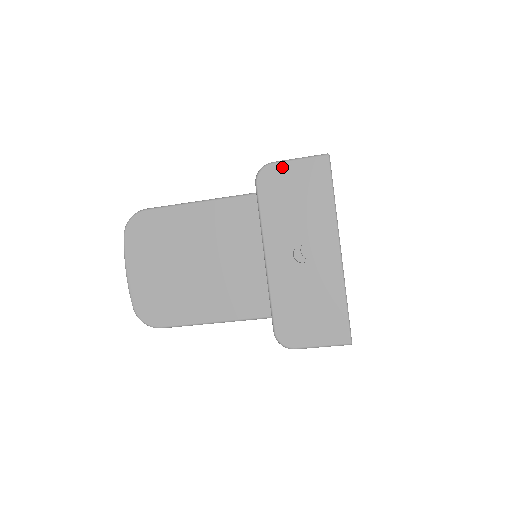
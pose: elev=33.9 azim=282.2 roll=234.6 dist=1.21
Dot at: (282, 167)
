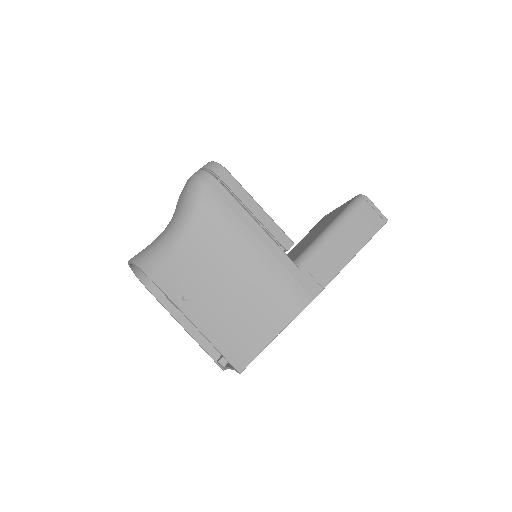
Dot at: occluded
